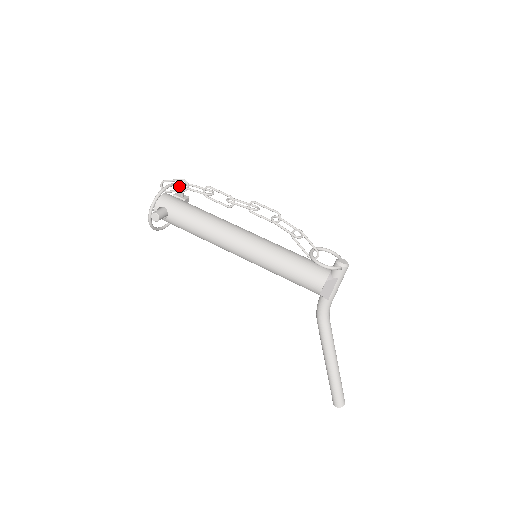
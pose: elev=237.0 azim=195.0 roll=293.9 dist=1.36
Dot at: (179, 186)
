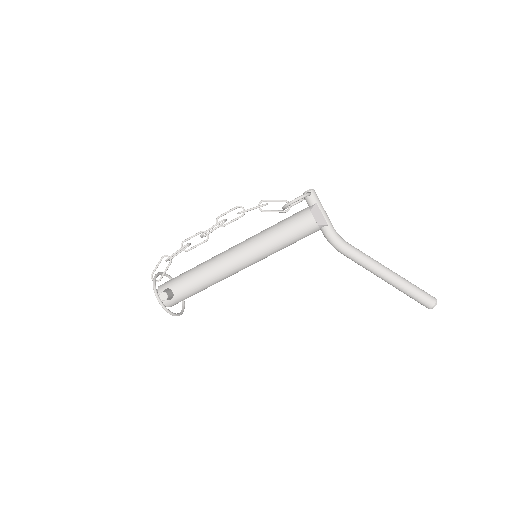
Dot at: (167, 275)
